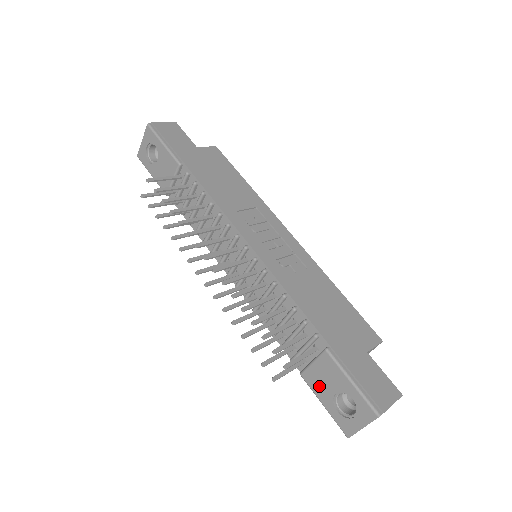
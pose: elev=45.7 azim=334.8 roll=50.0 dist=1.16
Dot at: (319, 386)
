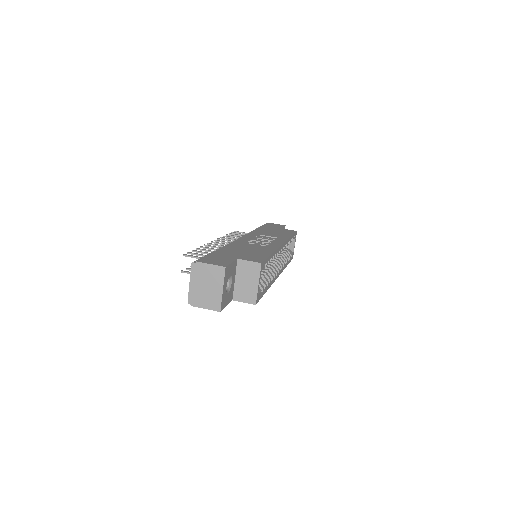
Dot at: occluded
